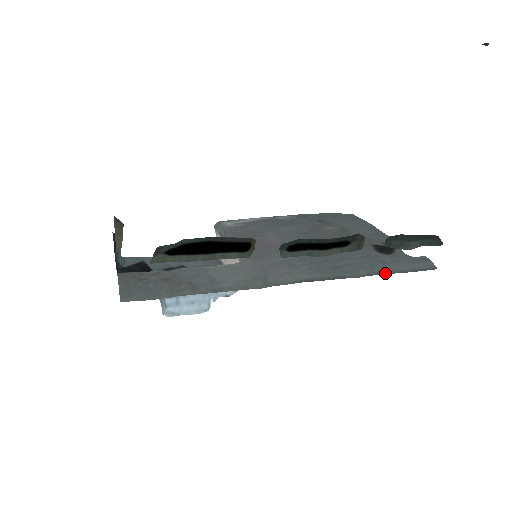
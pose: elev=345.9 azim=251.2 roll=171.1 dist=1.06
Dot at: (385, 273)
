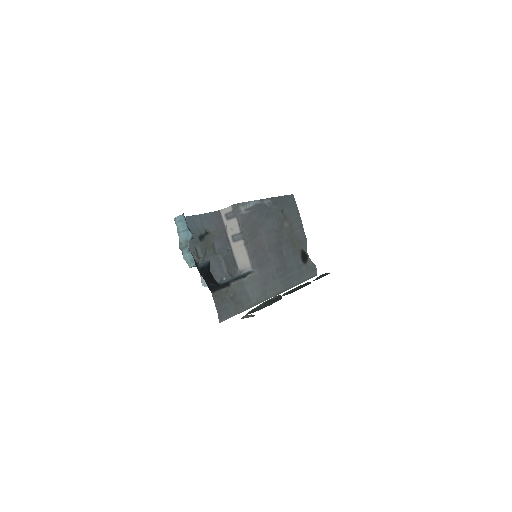
Dot at: occluded
